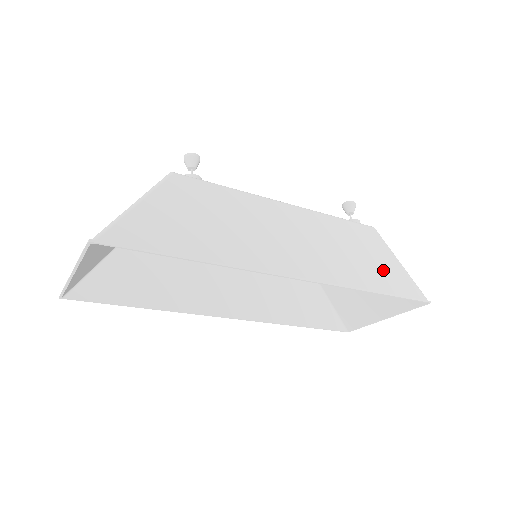
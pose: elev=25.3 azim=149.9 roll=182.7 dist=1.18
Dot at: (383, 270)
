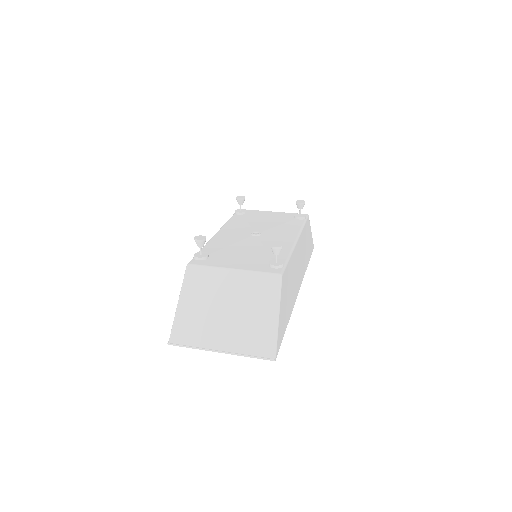
Dot at: (309, 245)
